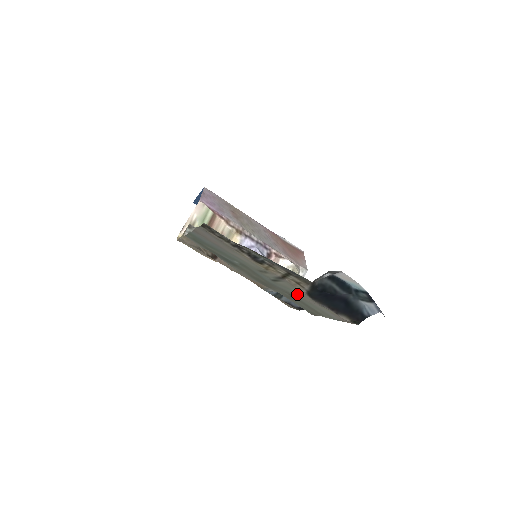
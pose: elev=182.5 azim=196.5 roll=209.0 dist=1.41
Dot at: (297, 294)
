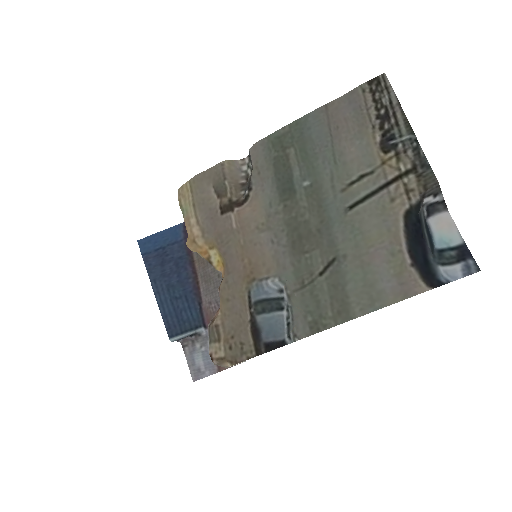
Dot at: (365, 237)
